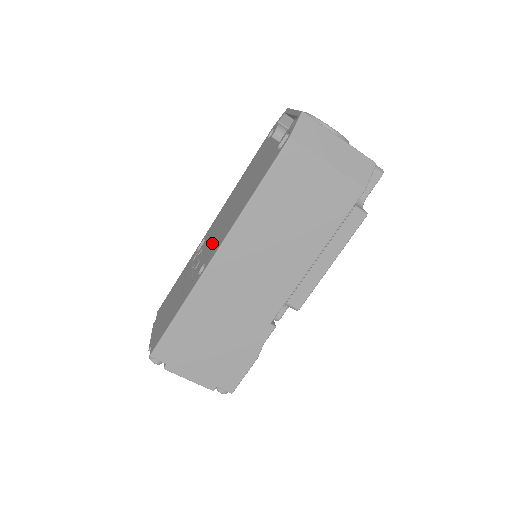
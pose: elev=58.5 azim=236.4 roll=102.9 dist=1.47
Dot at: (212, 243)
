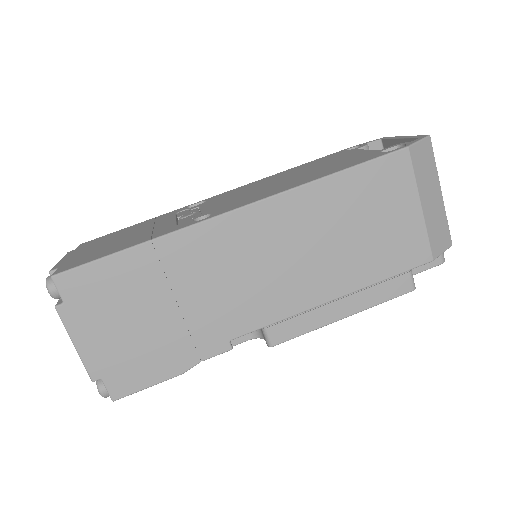
Dot at: (228, 202)
